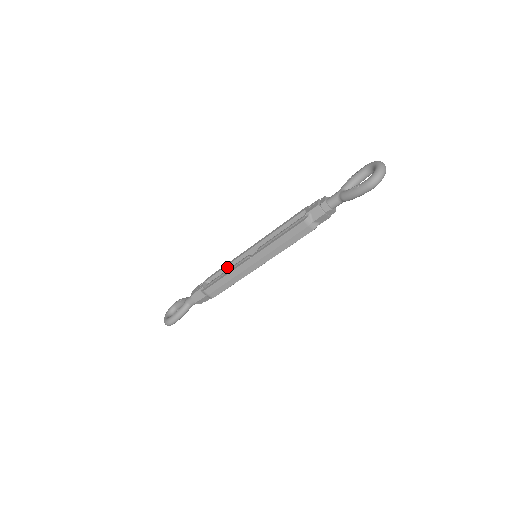
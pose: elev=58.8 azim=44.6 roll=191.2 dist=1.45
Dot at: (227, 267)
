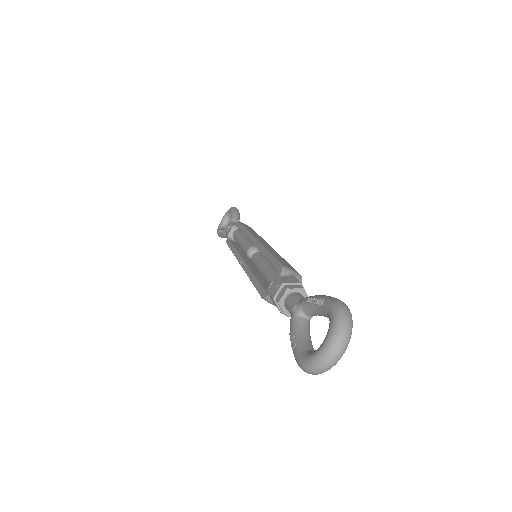
Dot at: occluded
